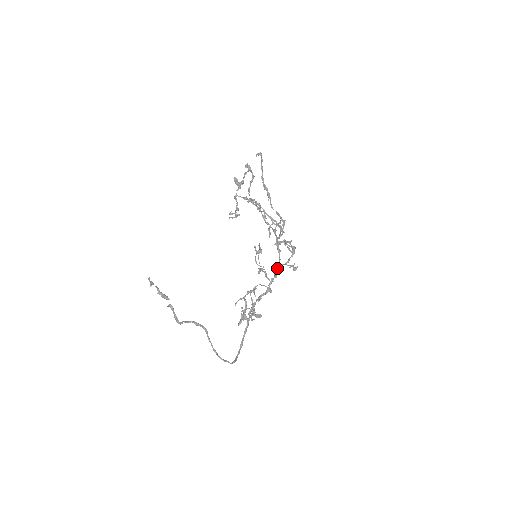
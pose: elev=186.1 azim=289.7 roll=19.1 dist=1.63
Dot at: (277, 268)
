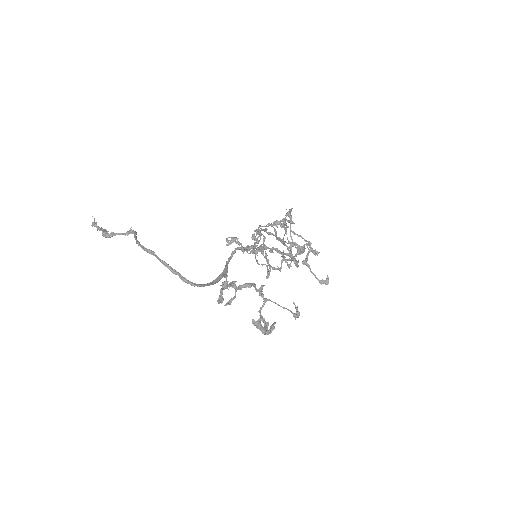
Dot at: (283, 251)
